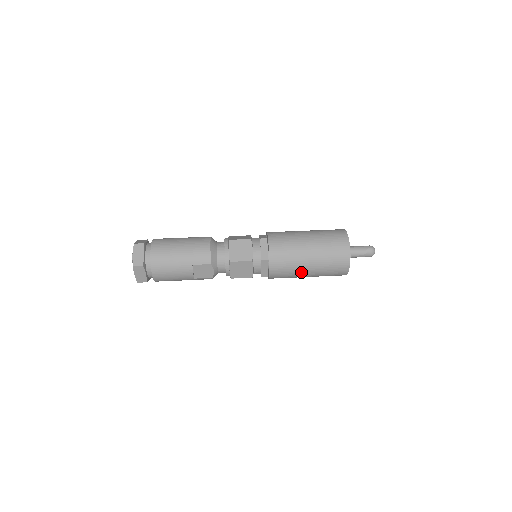
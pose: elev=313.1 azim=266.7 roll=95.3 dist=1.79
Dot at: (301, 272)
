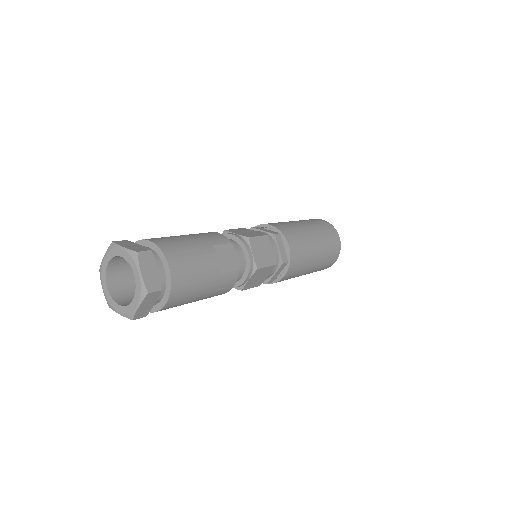
Dot at: (312, 246)
